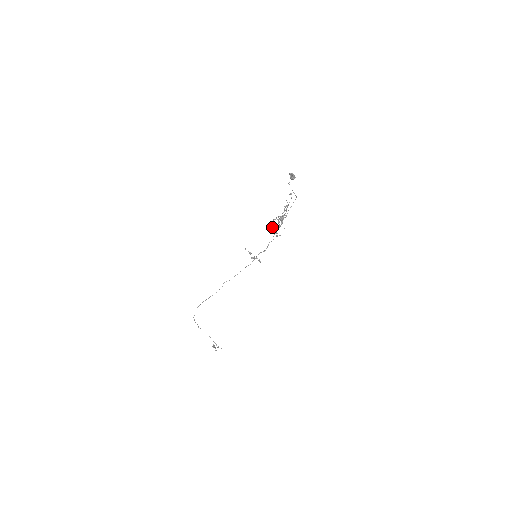
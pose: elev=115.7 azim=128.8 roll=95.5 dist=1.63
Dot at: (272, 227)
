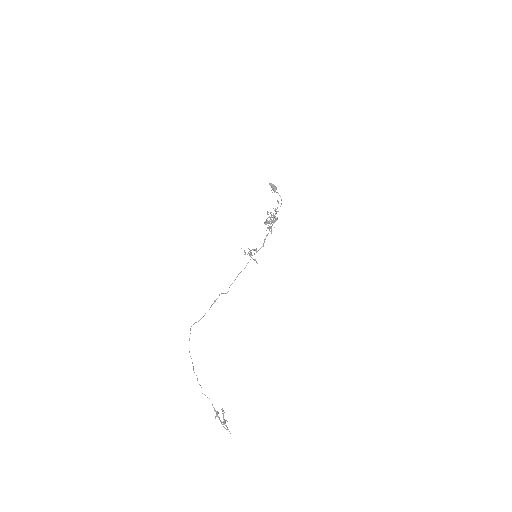
Dot at: (265, 223)
